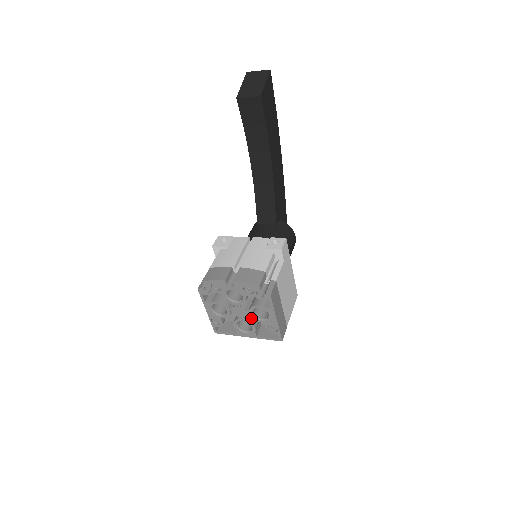
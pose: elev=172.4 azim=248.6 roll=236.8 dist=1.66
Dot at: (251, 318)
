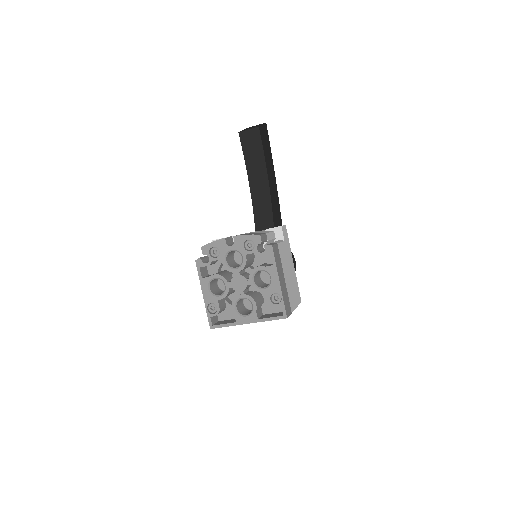
Dot at: (251, 295)
